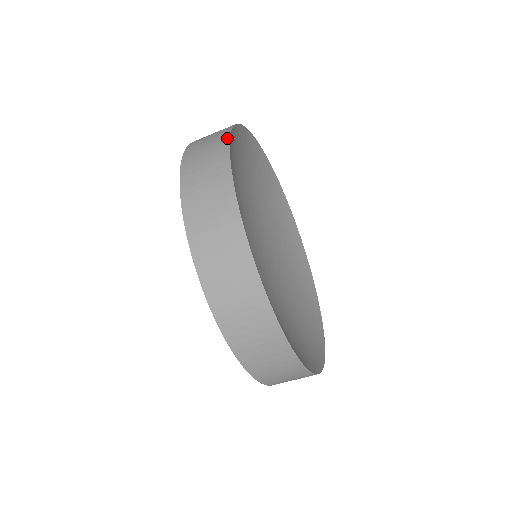
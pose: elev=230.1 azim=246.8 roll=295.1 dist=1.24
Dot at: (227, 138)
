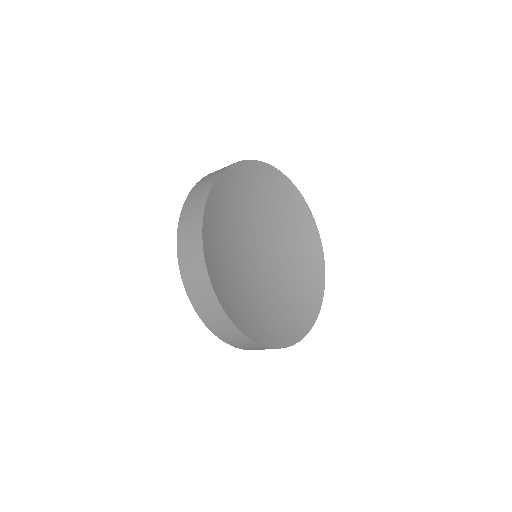
Dot at: (227, 167)
